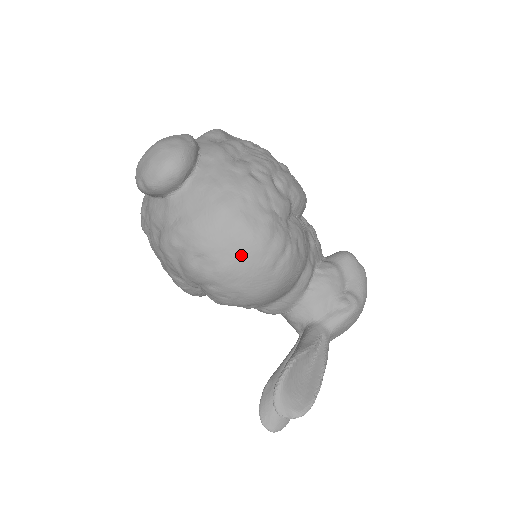
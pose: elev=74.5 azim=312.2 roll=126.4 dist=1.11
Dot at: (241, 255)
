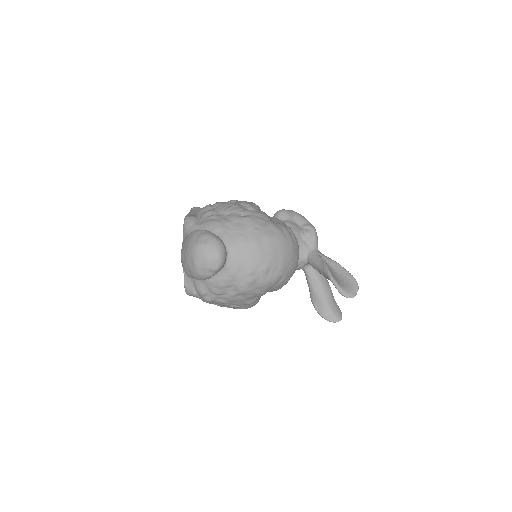
Dot at: (282, 251)
